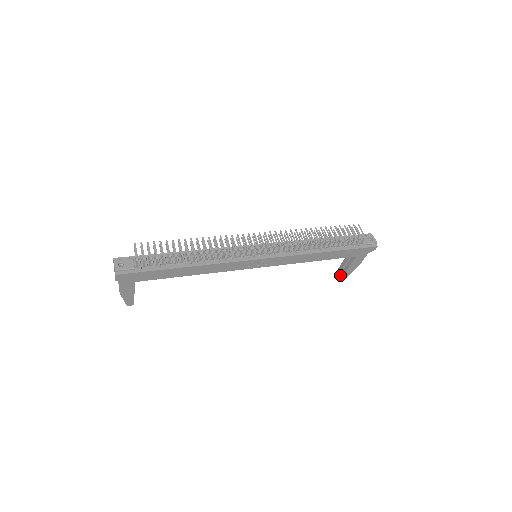
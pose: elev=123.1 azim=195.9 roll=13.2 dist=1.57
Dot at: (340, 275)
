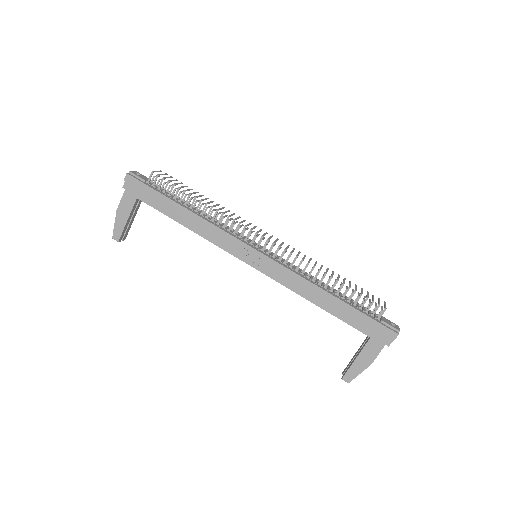
Dot at: occluded
